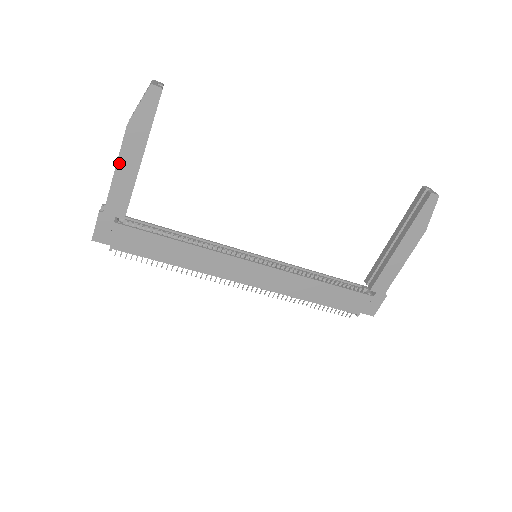
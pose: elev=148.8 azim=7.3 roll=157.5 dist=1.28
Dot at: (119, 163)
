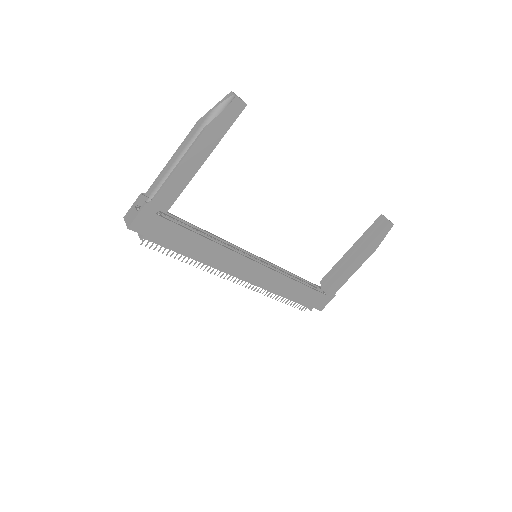
Dot at: (184, 161)
